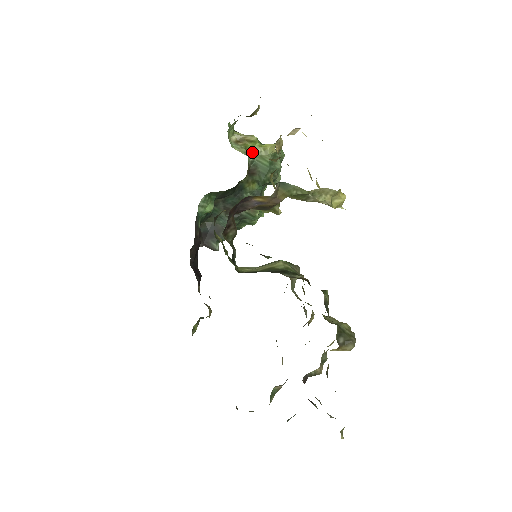
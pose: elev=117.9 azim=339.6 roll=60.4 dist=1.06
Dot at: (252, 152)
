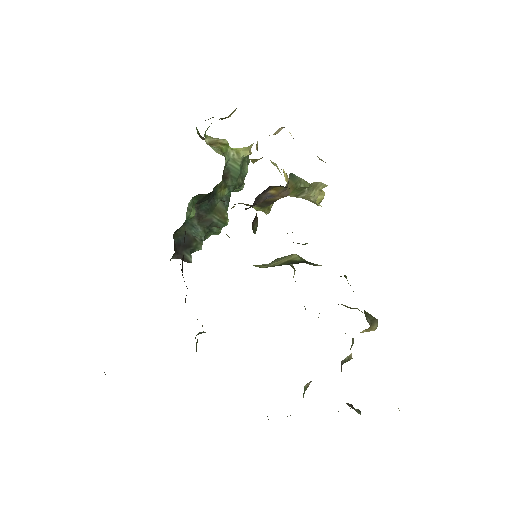
Dot at: (226, 155)
